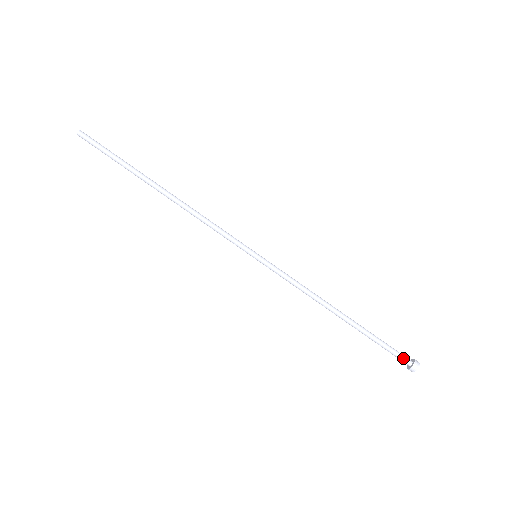
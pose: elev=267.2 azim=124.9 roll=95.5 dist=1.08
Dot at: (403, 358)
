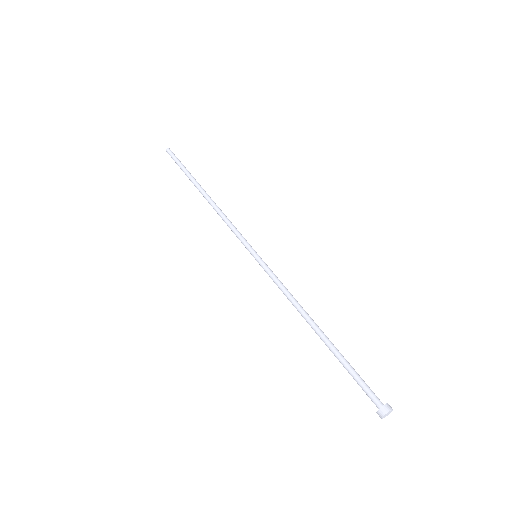
Dot at: (375, 395)
